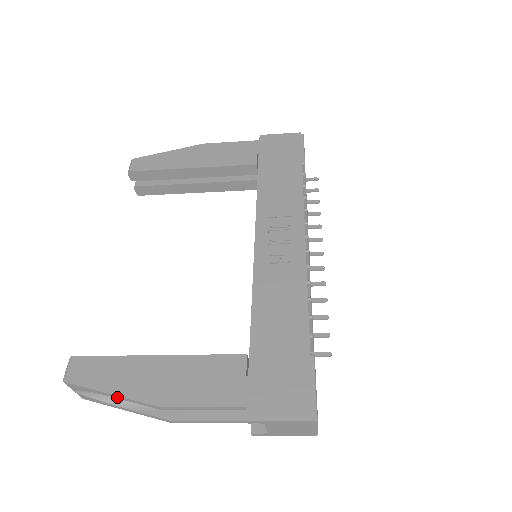
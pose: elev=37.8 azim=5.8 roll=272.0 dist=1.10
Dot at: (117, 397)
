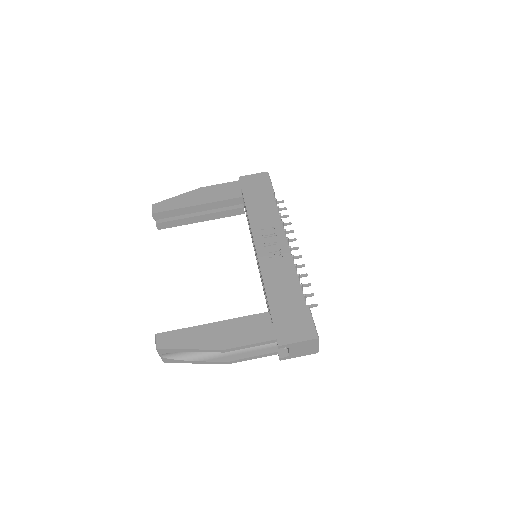
Dot at: (194, 351)
